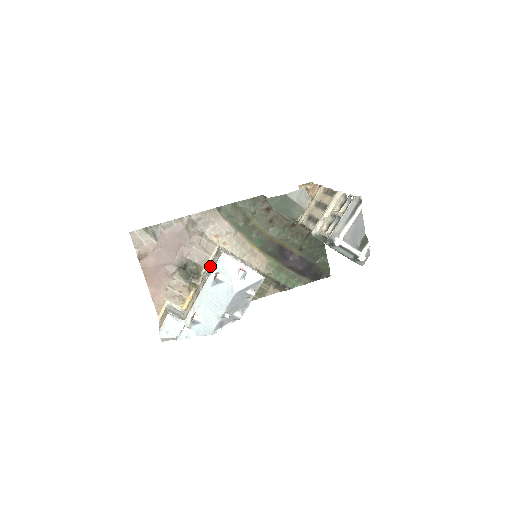
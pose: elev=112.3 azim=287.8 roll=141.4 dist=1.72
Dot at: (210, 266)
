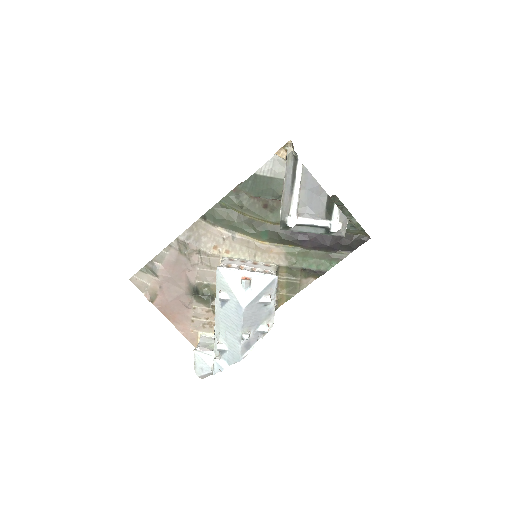
Dot at: occluded
